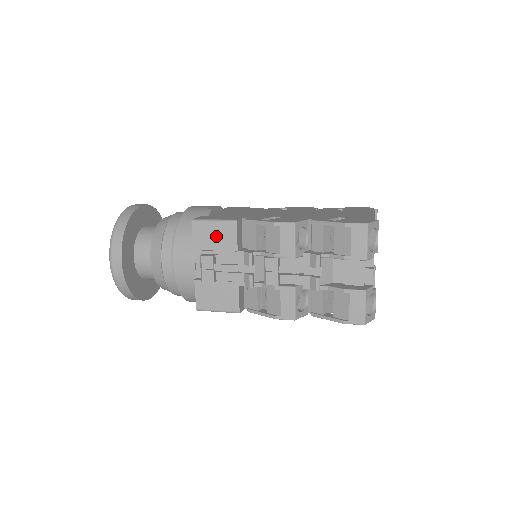
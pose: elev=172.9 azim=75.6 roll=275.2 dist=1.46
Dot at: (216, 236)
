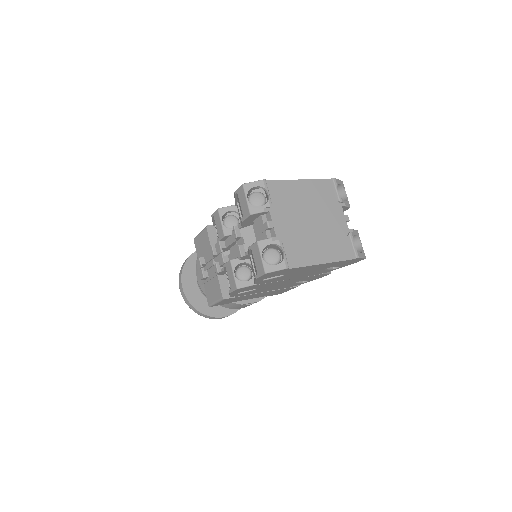
Dot at: (202, 243)
